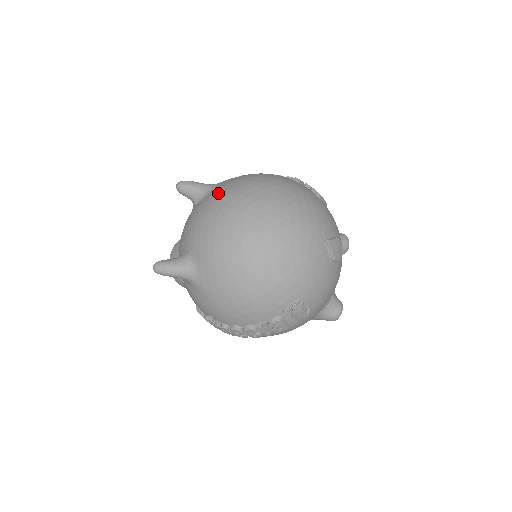
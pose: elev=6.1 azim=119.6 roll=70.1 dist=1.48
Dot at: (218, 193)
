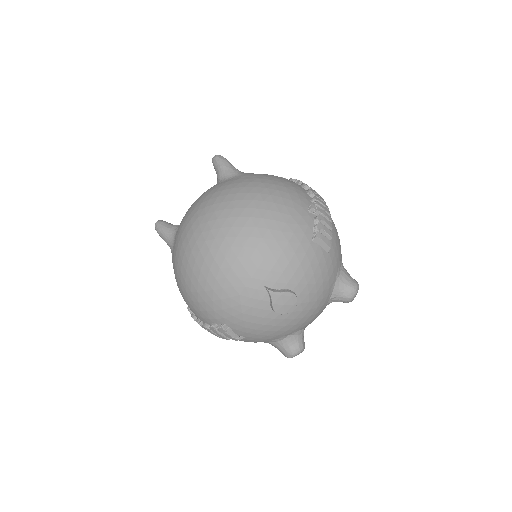
Dot at: (218, 188)
